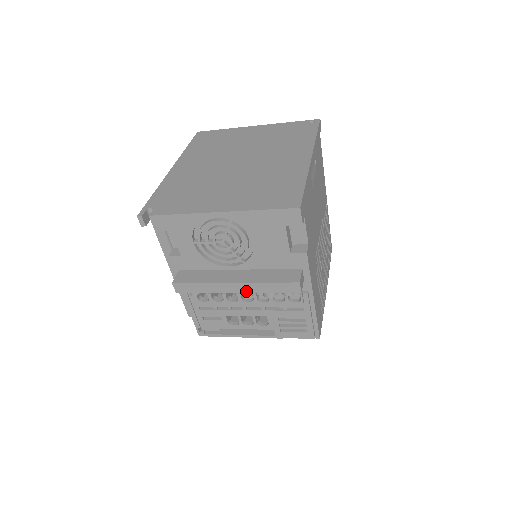
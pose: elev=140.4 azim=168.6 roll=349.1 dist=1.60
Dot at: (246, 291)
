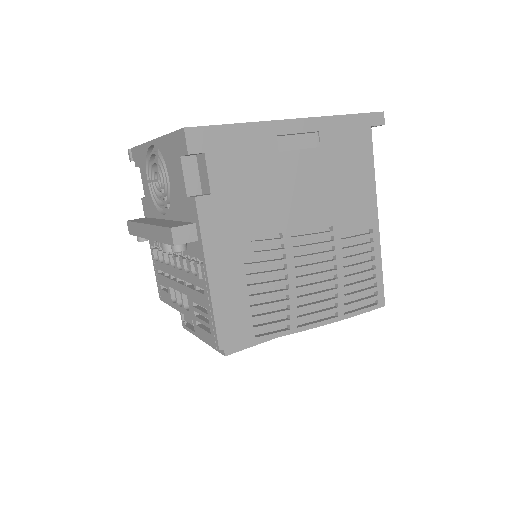
Dot at: (151, 237)
